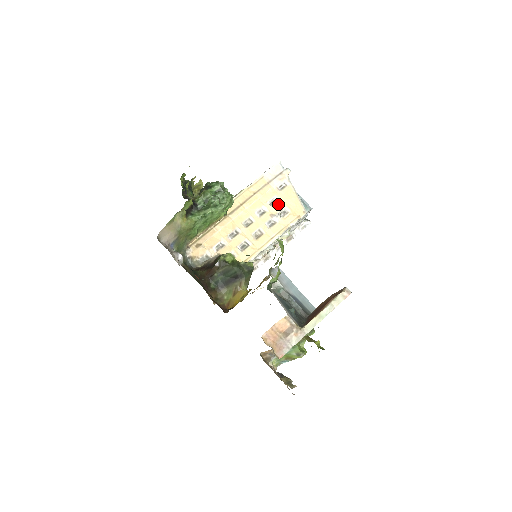
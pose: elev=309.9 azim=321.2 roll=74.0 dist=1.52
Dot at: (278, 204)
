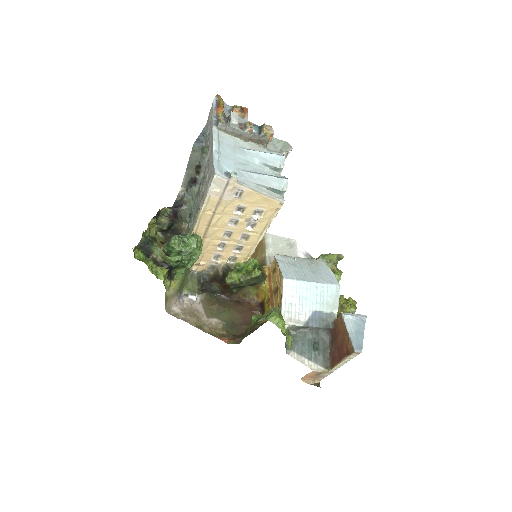
Dot at: (246, 210)
